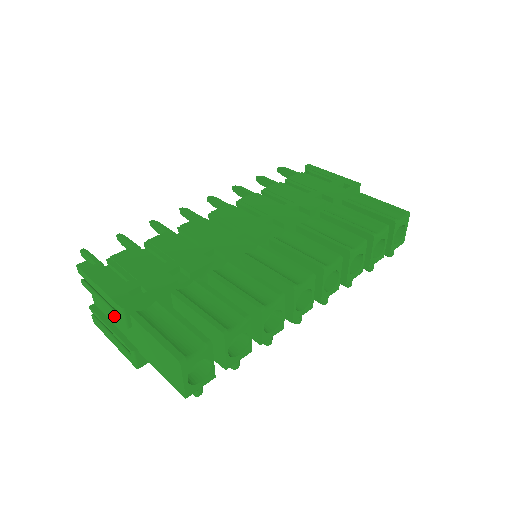
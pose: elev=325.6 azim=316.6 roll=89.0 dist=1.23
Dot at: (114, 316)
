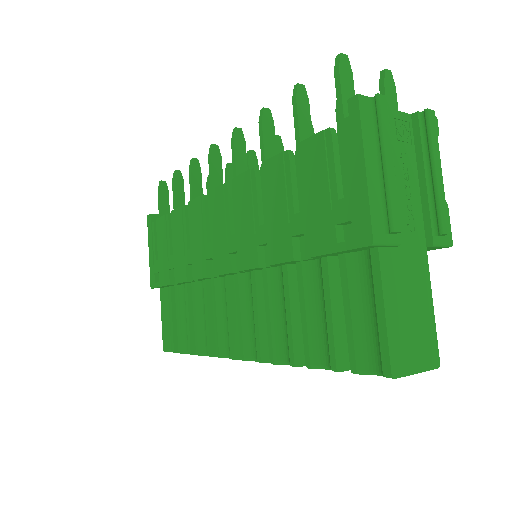
Dot at: occluded
